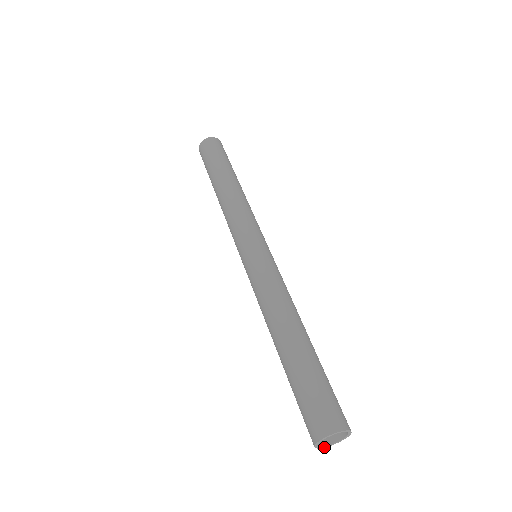
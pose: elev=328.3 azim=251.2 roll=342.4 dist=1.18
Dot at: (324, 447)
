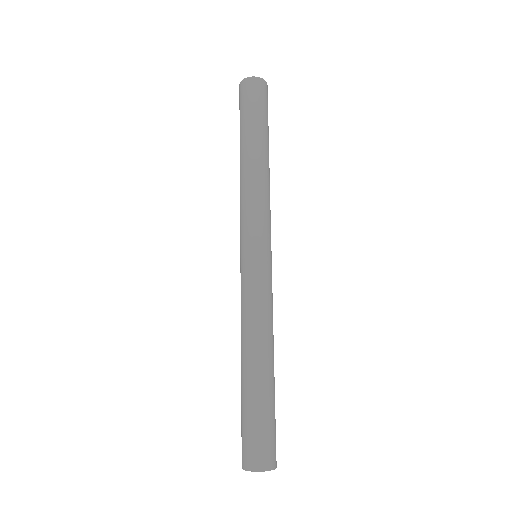
Dot at: occluded
